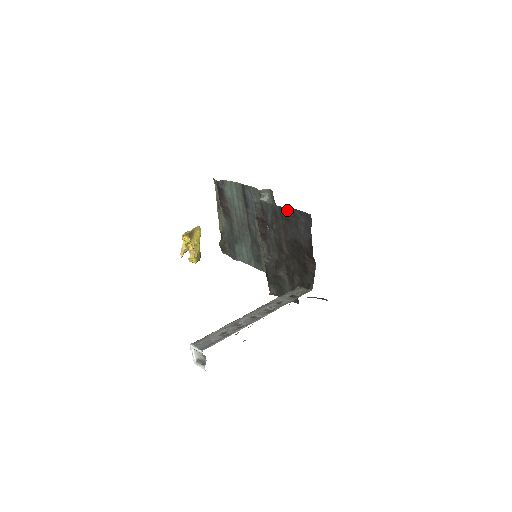
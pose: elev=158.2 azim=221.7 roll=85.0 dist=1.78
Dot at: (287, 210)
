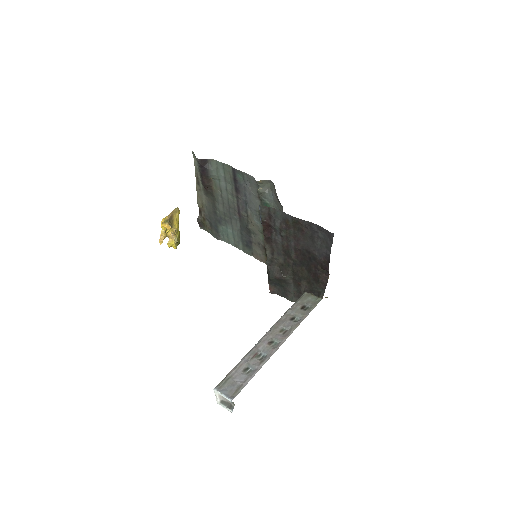
Dot at: (302, 222)
